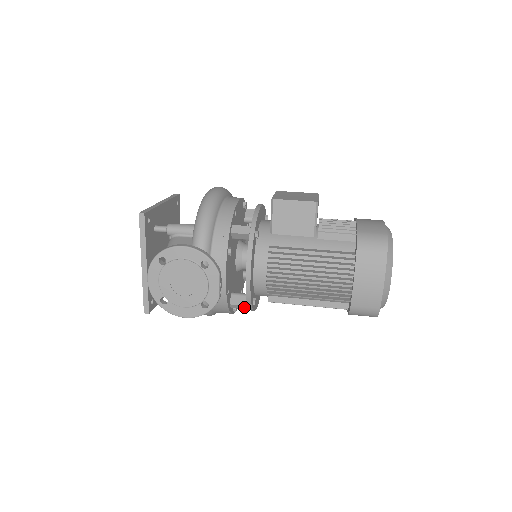
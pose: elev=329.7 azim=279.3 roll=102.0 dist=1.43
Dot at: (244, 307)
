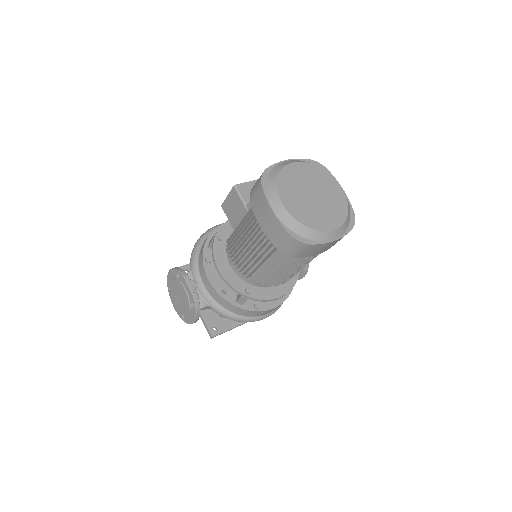
Dot at: (244, 299)
